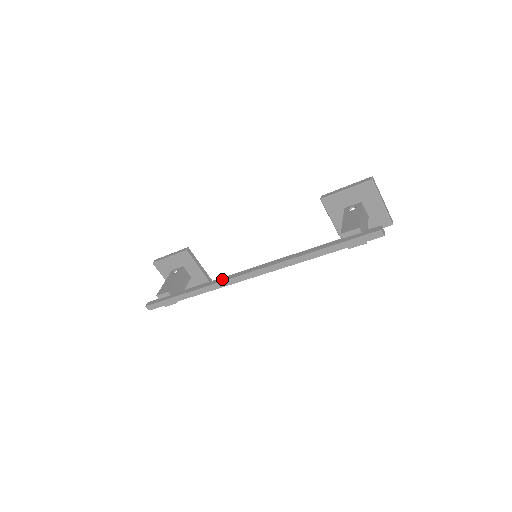
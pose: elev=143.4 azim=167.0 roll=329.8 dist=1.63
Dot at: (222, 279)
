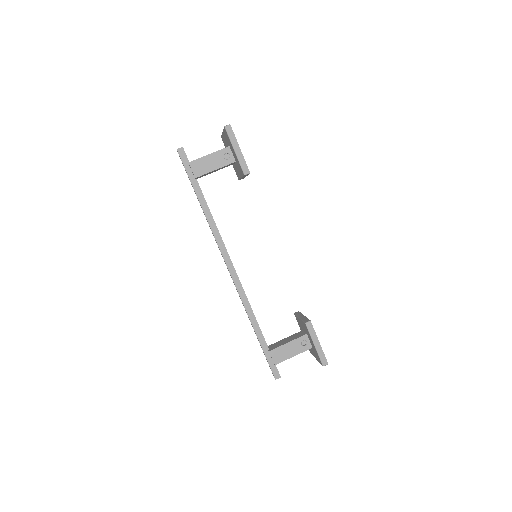
Dot at: (220, 242)
